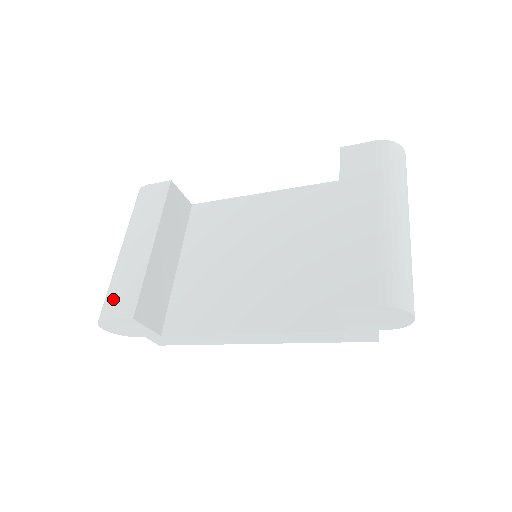
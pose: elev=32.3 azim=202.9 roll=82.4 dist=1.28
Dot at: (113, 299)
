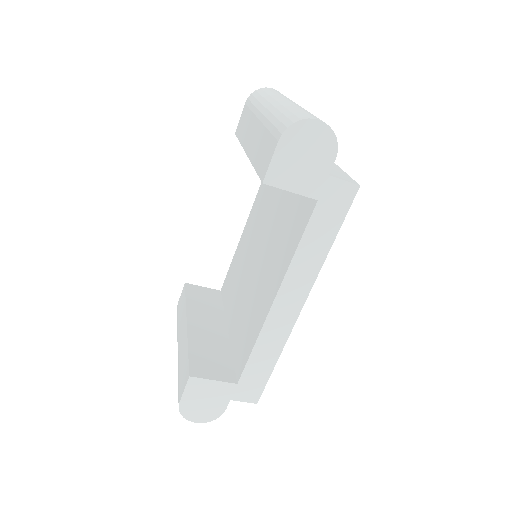
Dot at: (179, 385)
